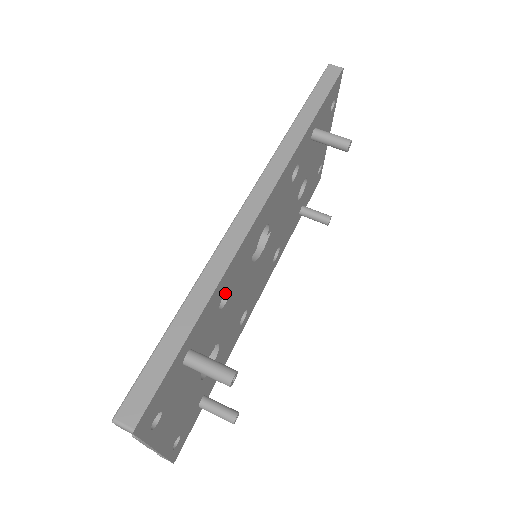
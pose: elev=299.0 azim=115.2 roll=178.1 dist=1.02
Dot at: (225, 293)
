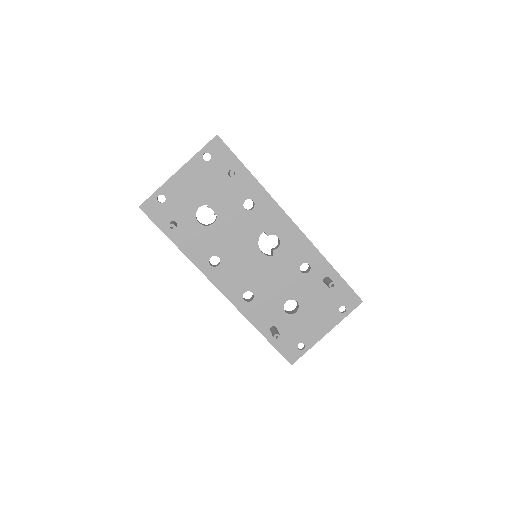
Dot at: (249, 210)
